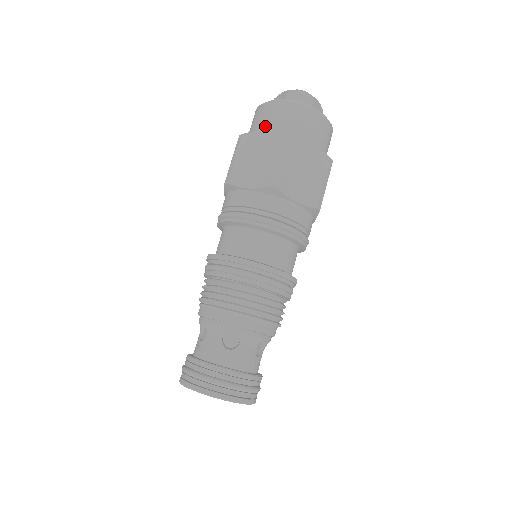
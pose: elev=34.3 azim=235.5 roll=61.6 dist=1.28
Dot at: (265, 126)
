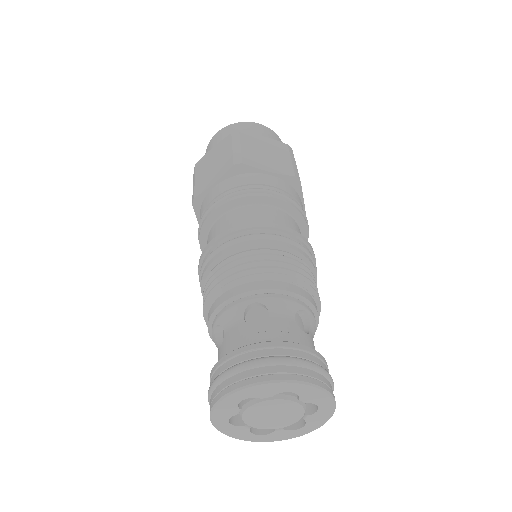
Dot at: occluded
